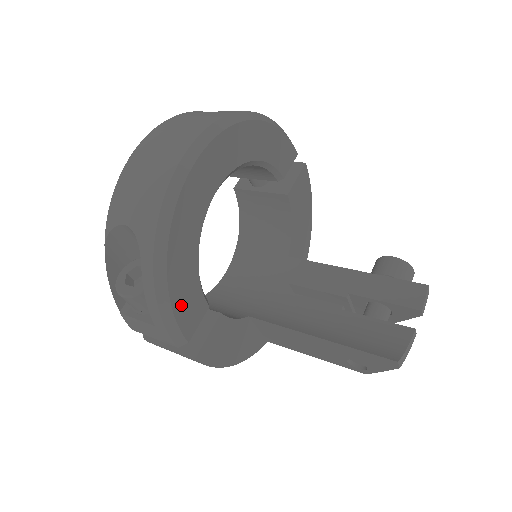
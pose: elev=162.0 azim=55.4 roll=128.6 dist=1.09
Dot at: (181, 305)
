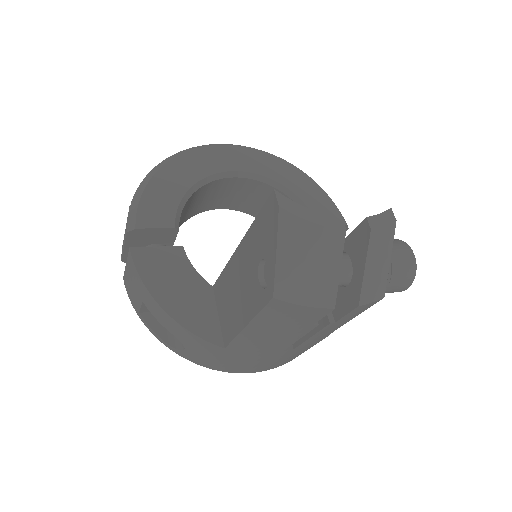
Dot at: (152, 199)
